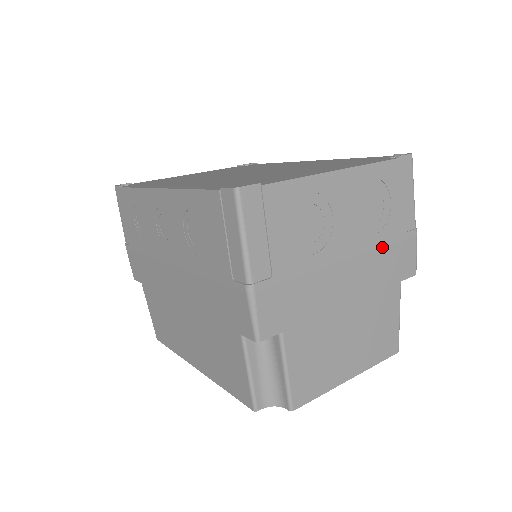
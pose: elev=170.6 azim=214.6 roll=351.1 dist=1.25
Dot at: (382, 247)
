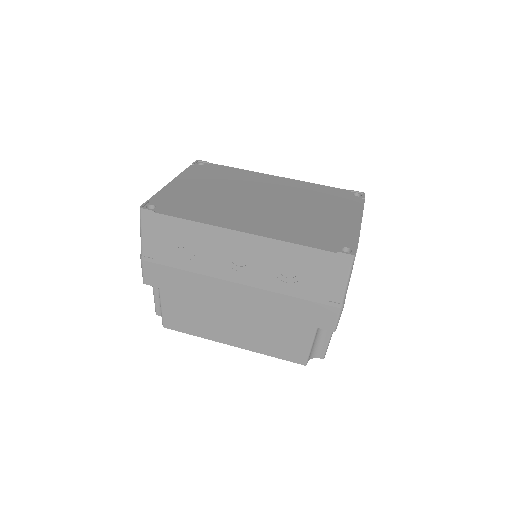
Dot at: occluded
